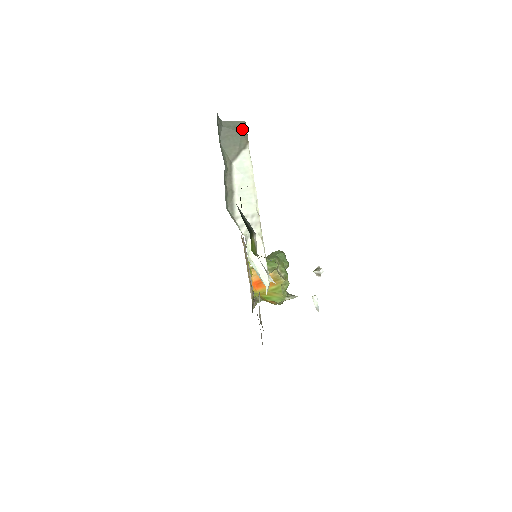
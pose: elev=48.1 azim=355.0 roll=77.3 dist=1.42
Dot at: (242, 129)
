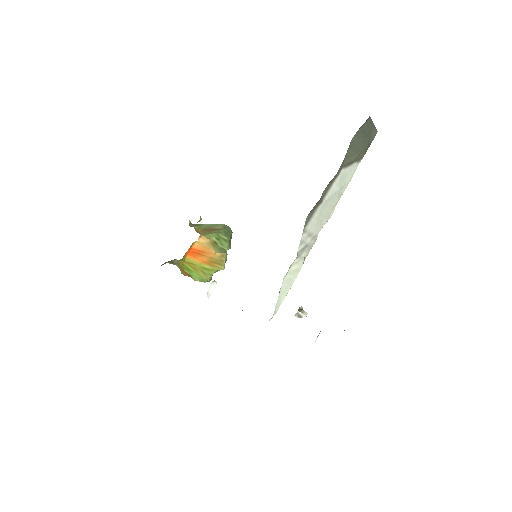
Dot at: (371, 139)
